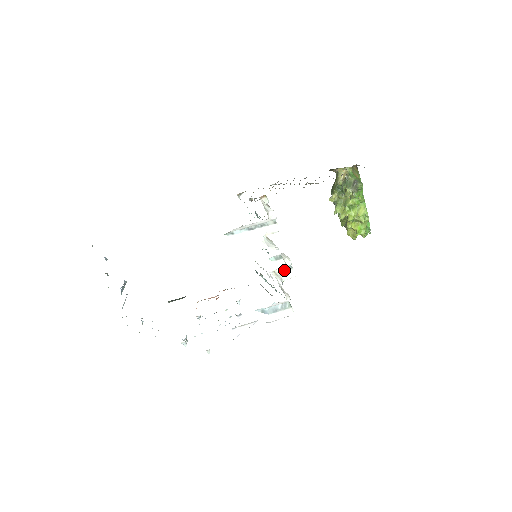
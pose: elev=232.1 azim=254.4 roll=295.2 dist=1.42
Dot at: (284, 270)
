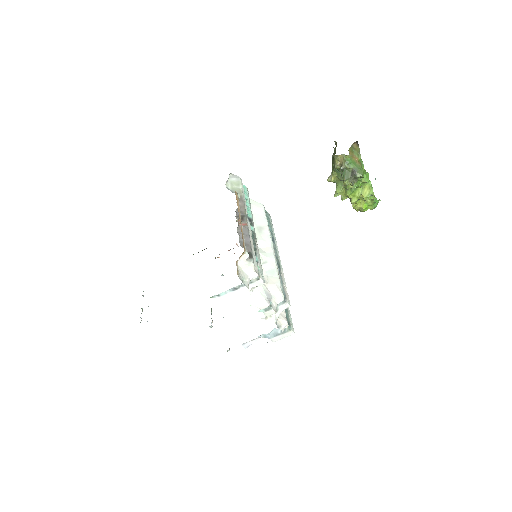
Dot at: (278, 305)
